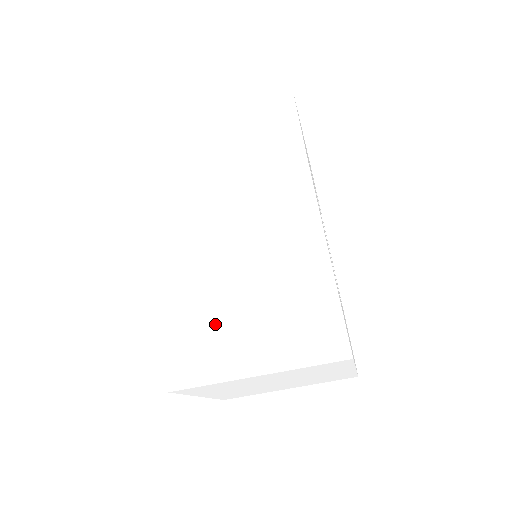
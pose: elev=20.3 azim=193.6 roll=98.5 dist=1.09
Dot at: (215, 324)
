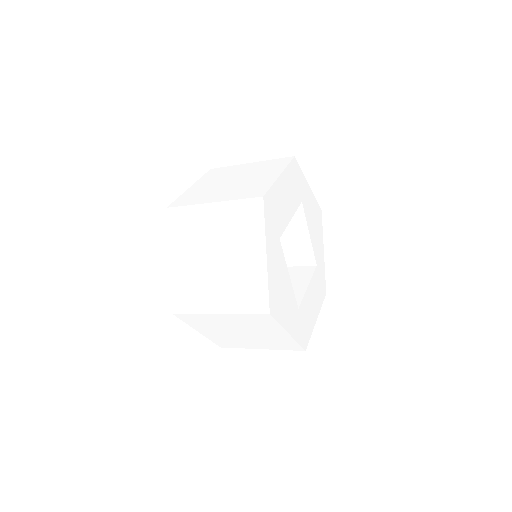
Dot at: (236, 339)
